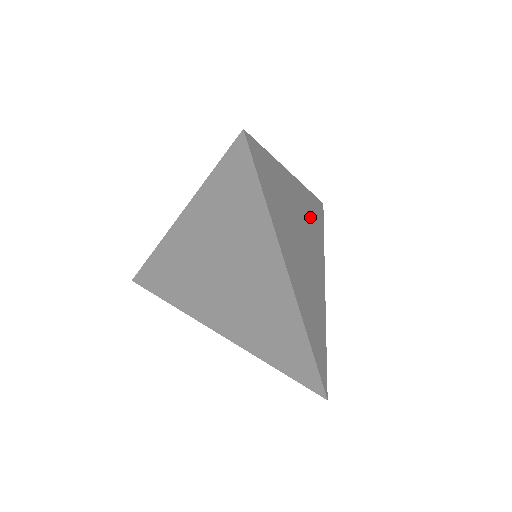
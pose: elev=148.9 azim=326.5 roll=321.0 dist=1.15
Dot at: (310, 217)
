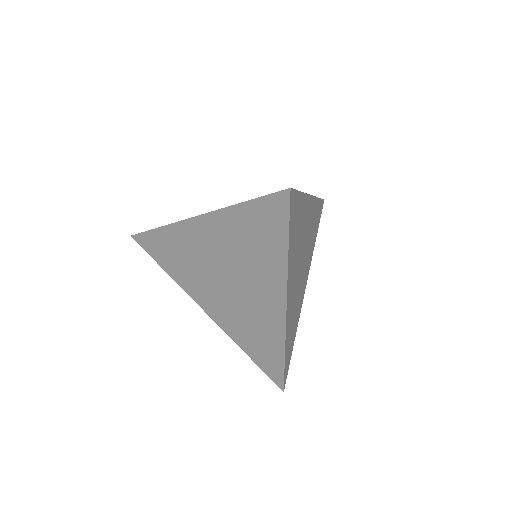
Dot at: (312, 227)
